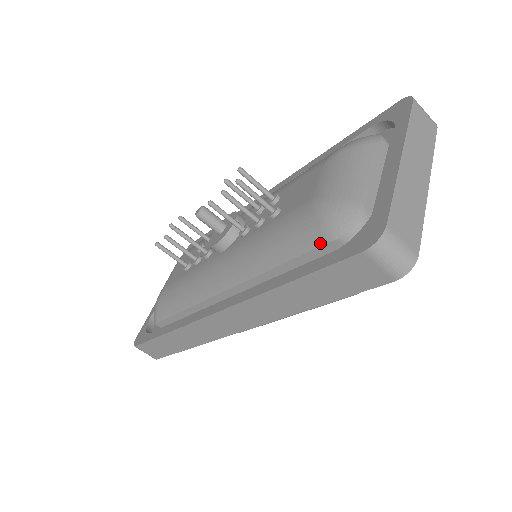
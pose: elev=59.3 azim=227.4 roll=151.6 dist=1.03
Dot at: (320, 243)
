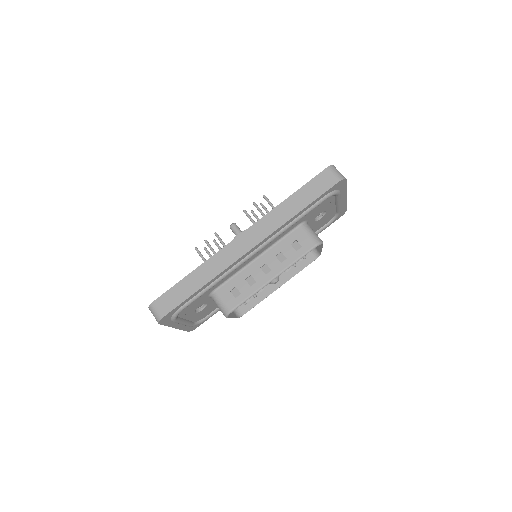
Dot at: occluded
